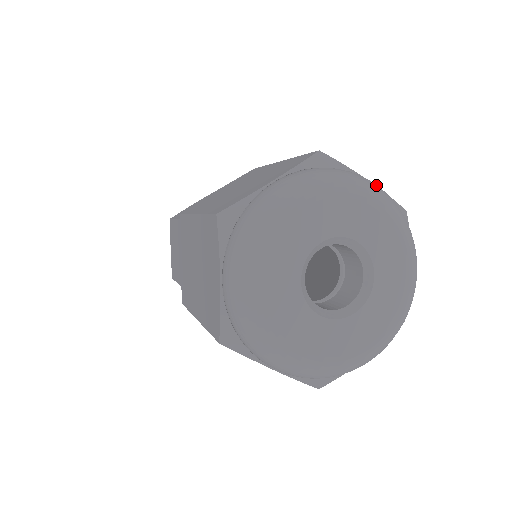
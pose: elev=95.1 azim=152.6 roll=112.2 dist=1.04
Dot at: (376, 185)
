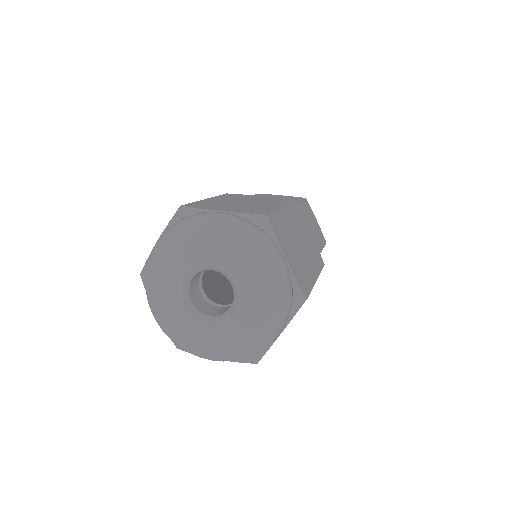
Dot at: (279, 263)
